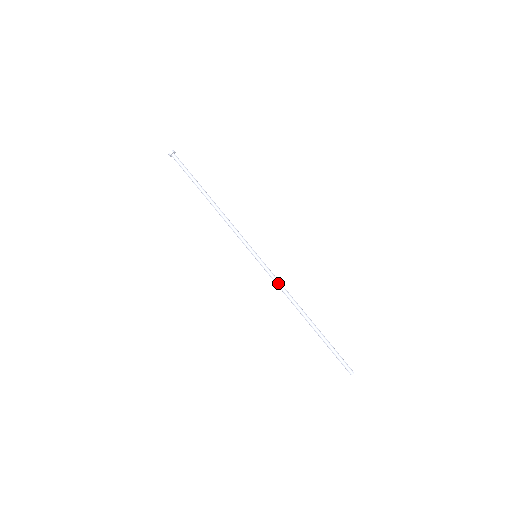
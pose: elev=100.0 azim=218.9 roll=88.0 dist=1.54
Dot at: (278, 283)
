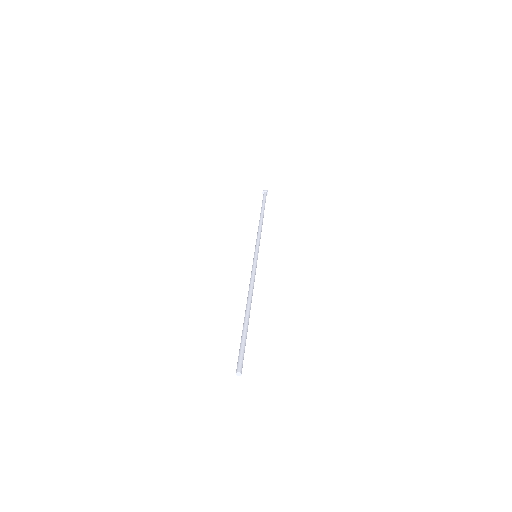
Dot at: (252, 276)
